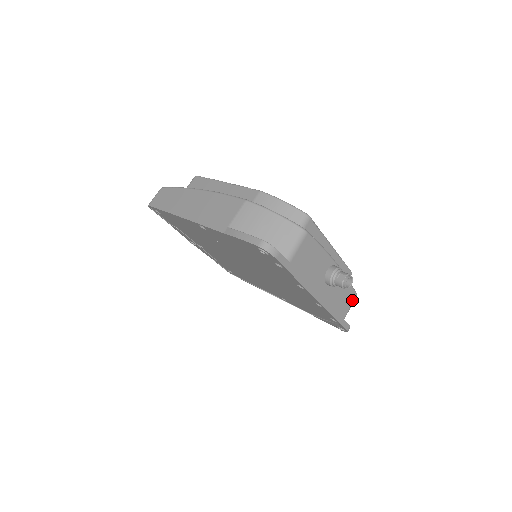
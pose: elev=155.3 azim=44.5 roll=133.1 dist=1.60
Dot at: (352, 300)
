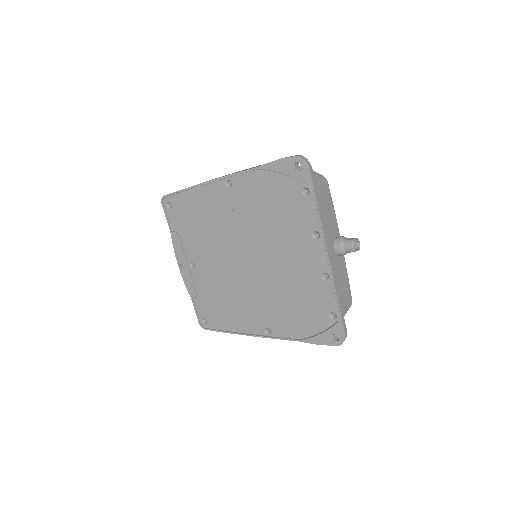
Dot at: (349, 302)
